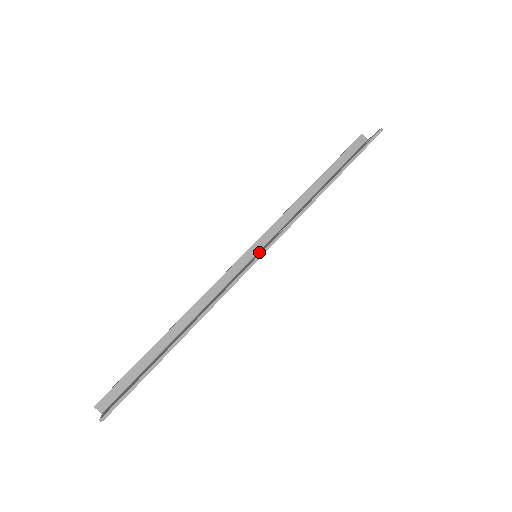
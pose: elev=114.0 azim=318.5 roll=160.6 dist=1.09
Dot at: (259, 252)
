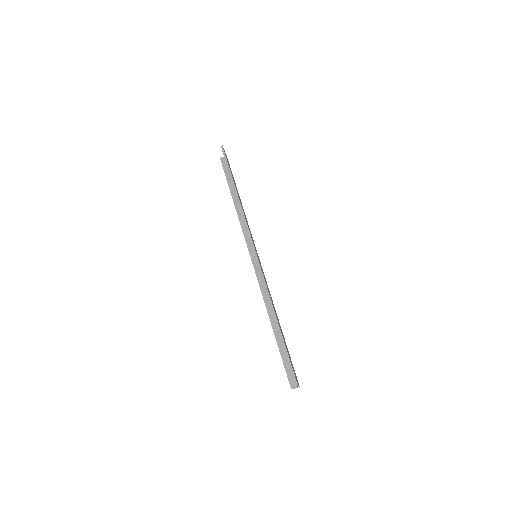
Dot at: occluded
